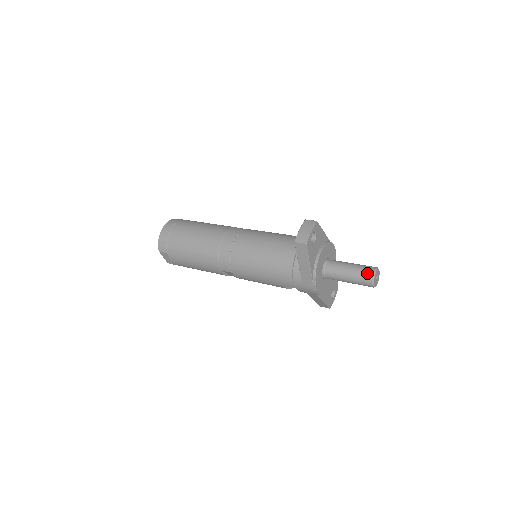
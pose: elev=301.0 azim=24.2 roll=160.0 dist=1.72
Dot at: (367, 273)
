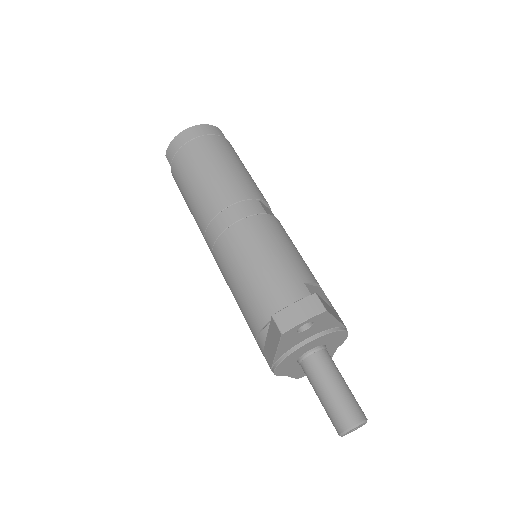
Dot at: (344, 418)
